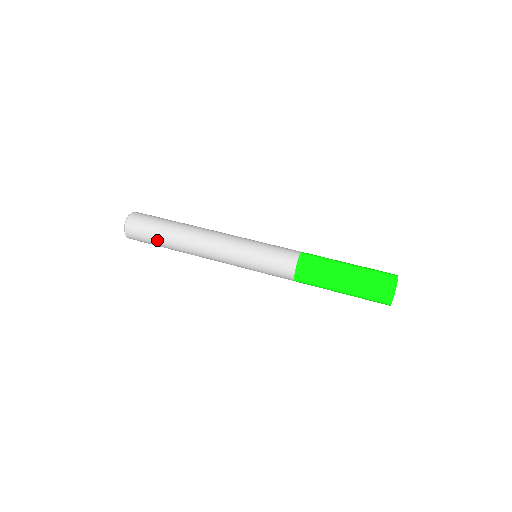
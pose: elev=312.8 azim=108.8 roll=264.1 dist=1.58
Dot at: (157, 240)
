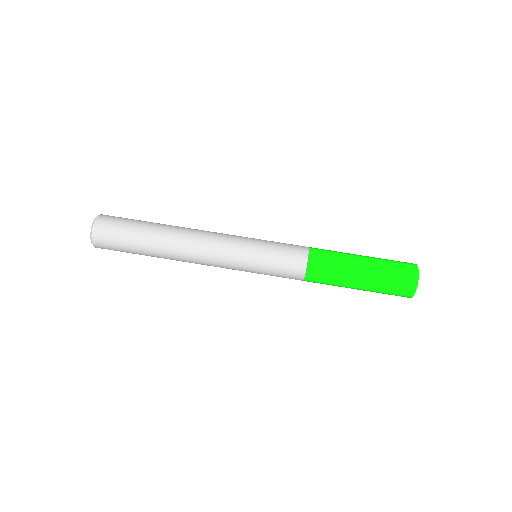
Dot at: occluded
